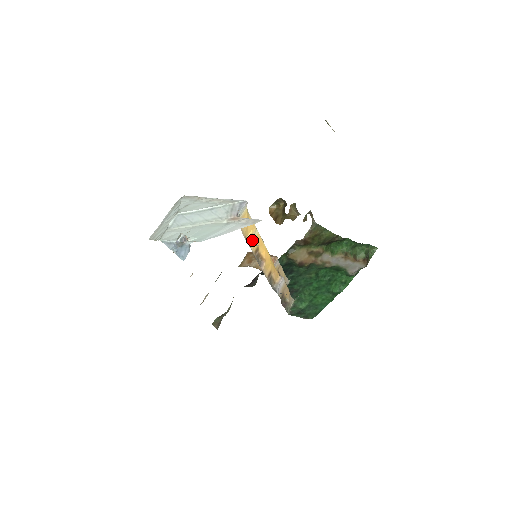
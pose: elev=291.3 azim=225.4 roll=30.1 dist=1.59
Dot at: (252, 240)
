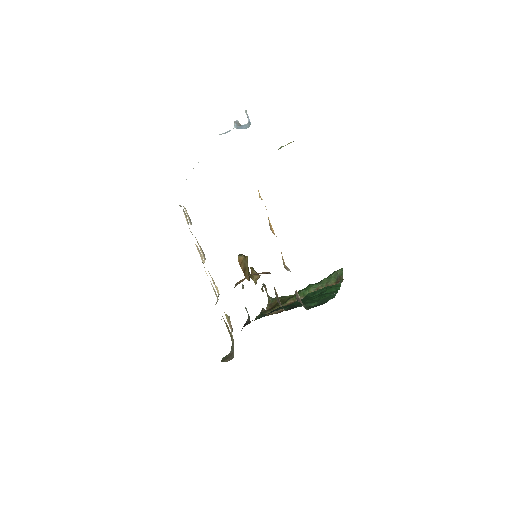
Dot at: occluded
